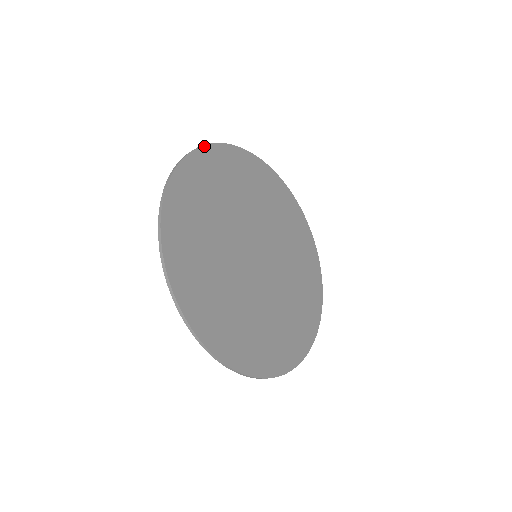
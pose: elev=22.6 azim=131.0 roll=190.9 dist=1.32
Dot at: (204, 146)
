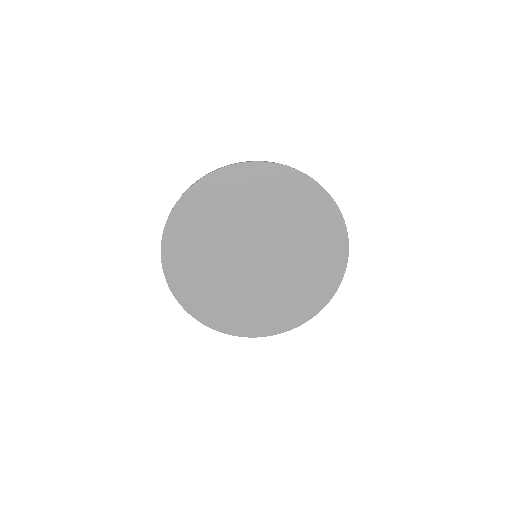
Dot at: (163, 237)
